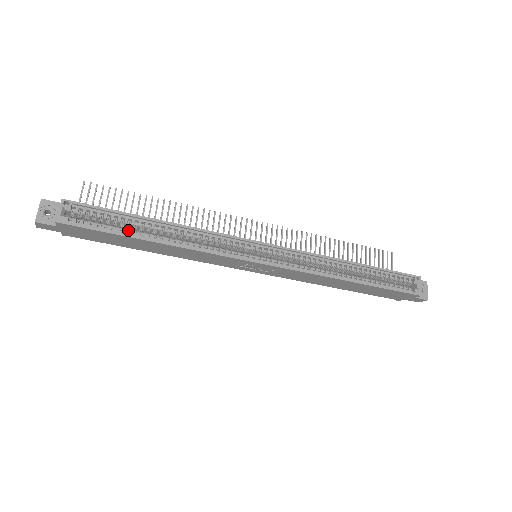
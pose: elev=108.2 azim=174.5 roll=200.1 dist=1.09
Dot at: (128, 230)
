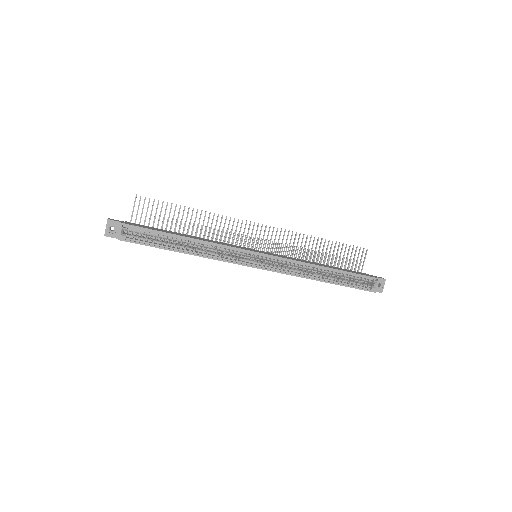
Dot at: (165, 243)
